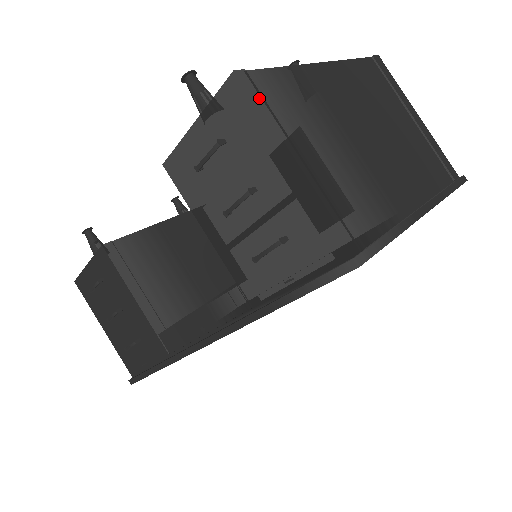
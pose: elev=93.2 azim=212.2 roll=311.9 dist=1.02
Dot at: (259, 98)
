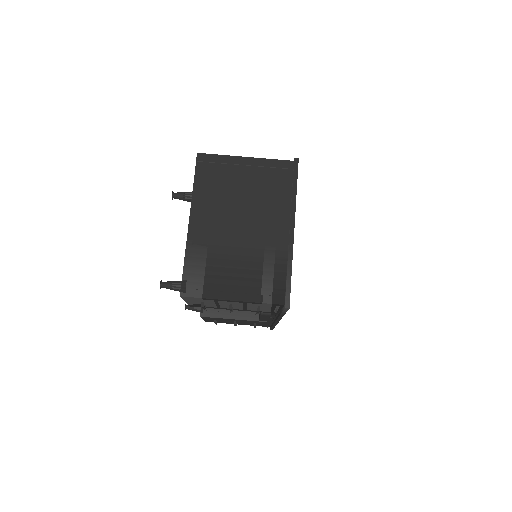
Dot at: (197, 293)
